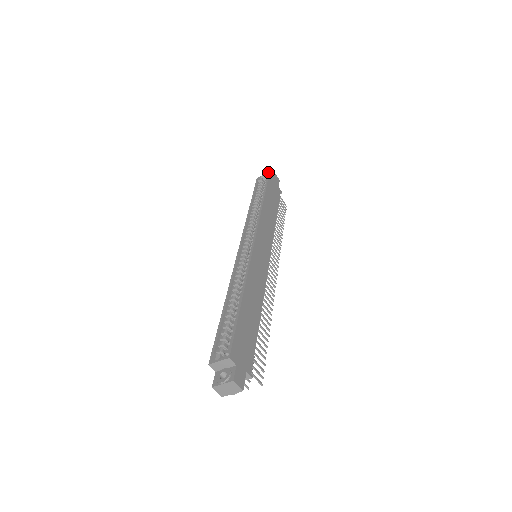
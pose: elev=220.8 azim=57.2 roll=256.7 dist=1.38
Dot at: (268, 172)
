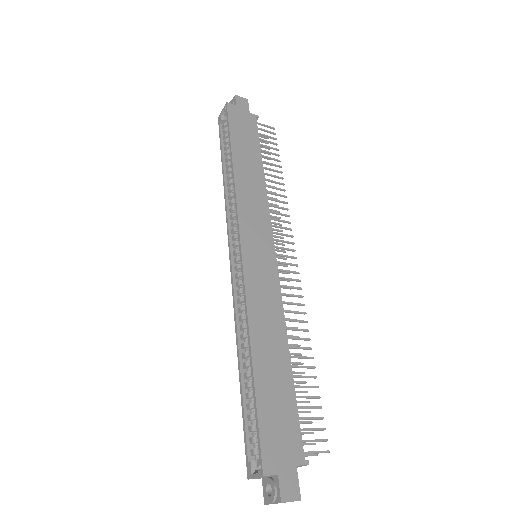
Dot at: (225, 104)
